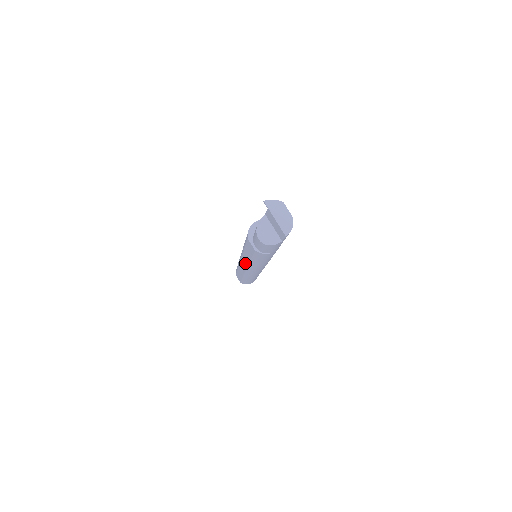
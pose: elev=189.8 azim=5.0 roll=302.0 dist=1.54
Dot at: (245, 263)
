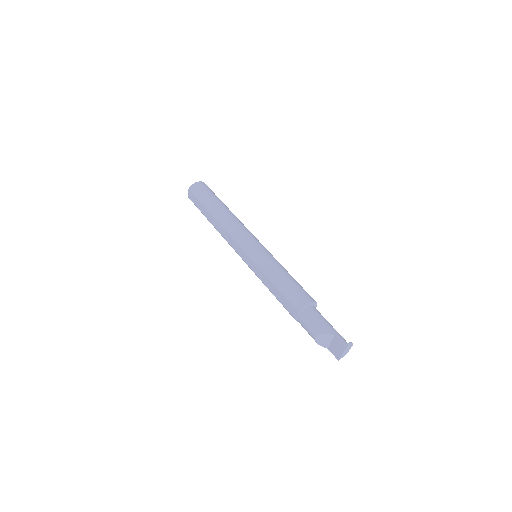
Dot at: (248, 262)
